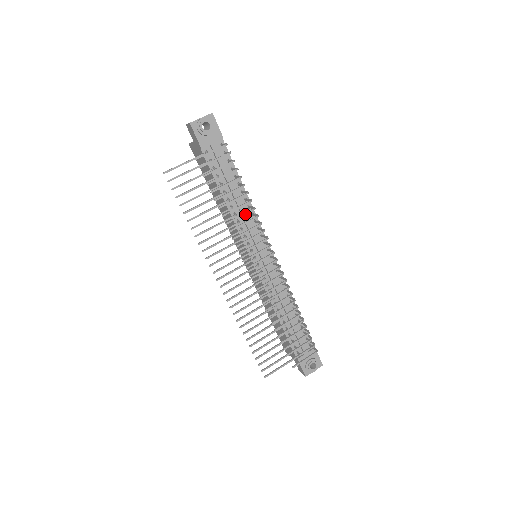
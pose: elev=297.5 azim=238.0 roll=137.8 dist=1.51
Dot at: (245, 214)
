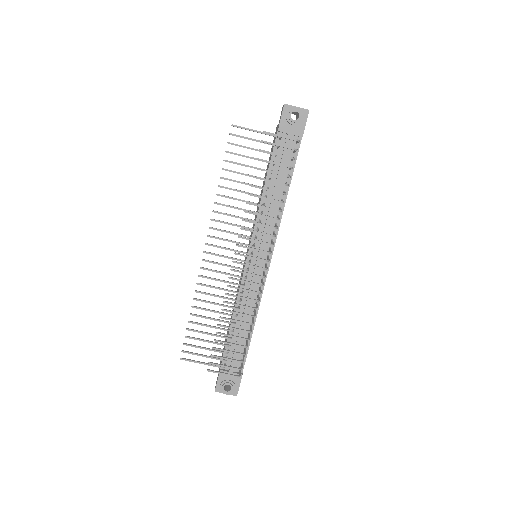
Dot at: (269, 208)
